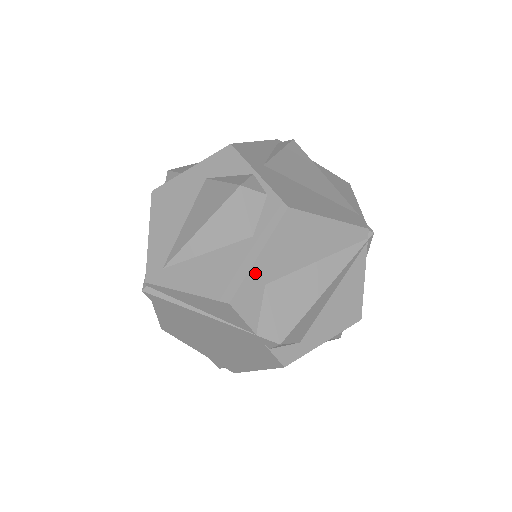
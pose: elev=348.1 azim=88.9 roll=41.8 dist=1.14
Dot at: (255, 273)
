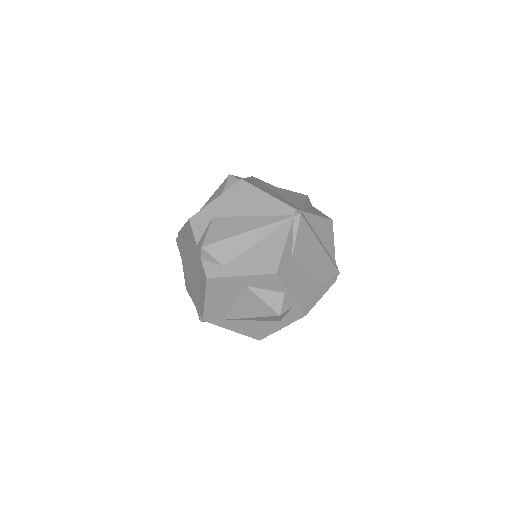
Dot at: (210, 208)
